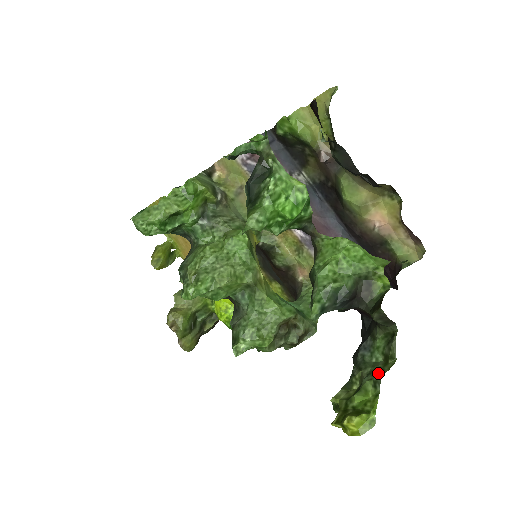
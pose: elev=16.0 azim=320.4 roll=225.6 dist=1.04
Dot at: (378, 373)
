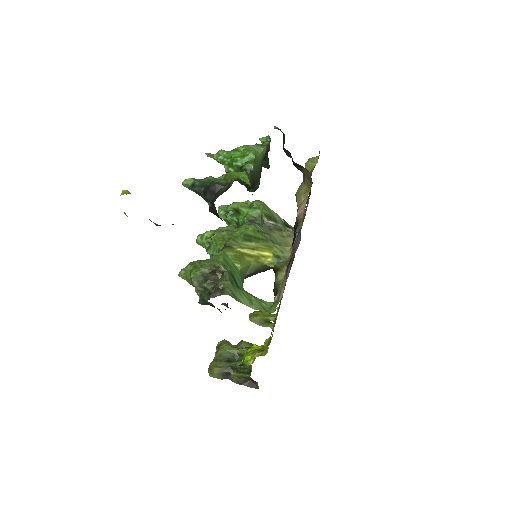
Dot at: occluded
